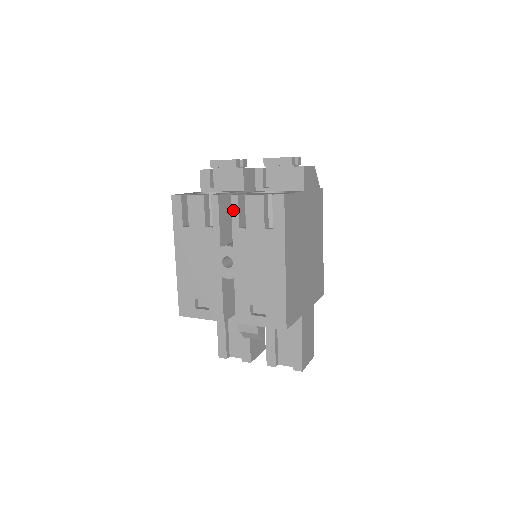
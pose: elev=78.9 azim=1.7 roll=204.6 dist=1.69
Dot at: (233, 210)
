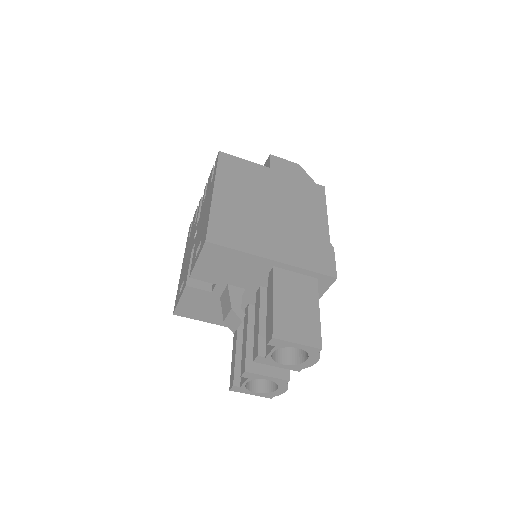
Dot at: occluded
